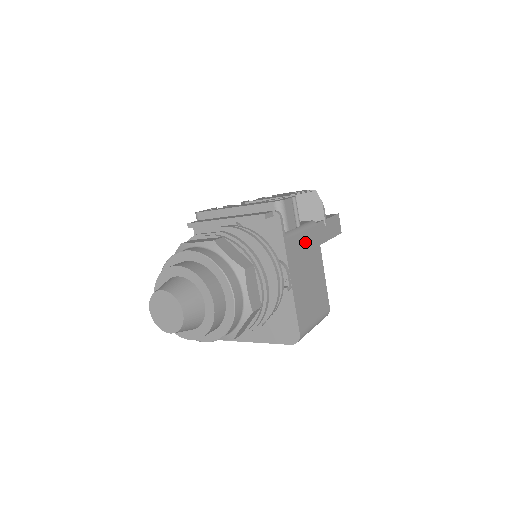
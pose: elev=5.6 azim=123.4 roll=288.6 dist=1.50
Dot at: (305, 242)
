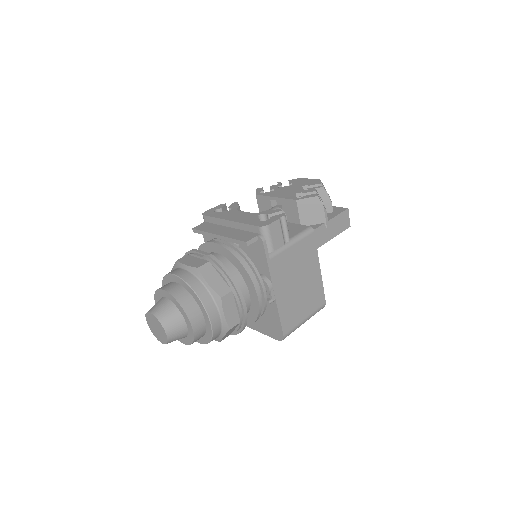
Dot at: (296, 253)
